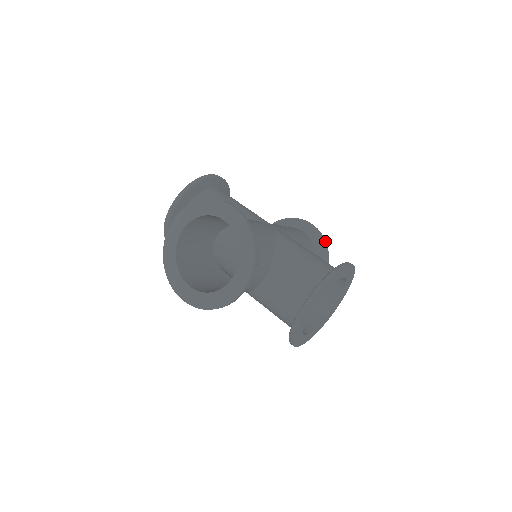
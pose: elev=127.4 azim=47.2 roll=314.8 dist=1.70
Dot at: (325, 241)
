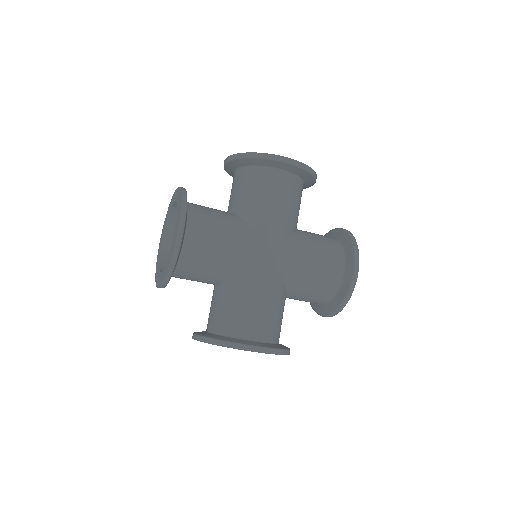
Dot at: (348, 298)
